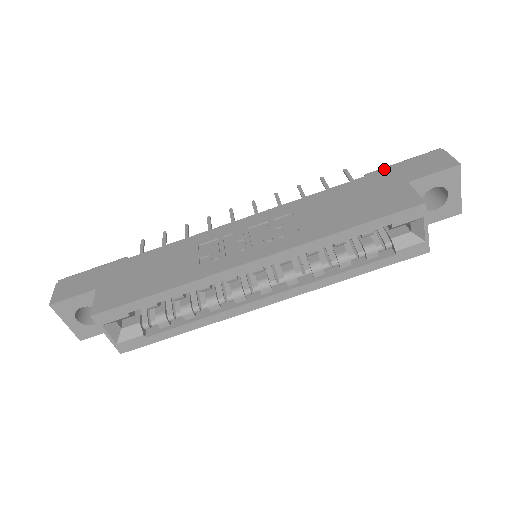
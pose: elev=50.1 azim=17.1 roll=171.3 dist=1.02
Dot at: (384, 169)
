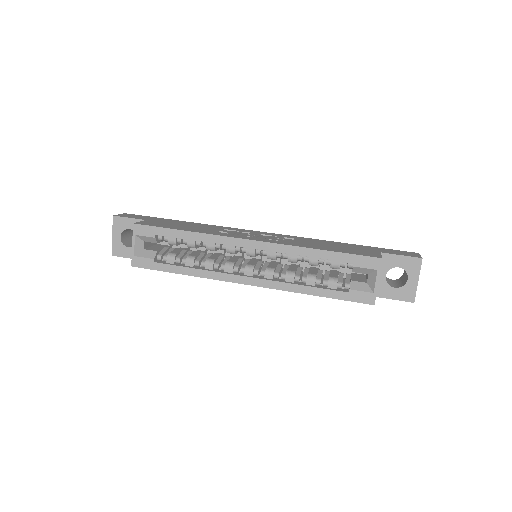
Dot at: occluded
